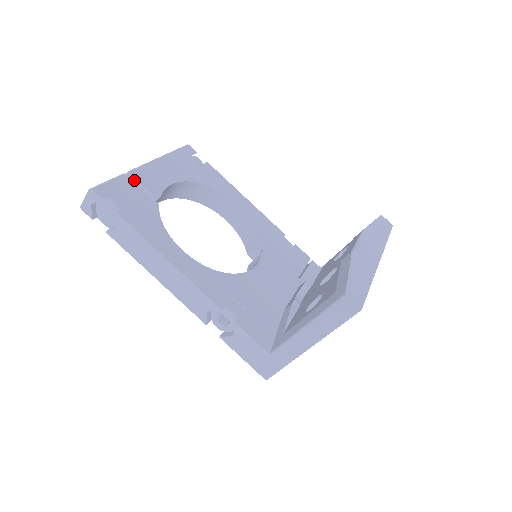
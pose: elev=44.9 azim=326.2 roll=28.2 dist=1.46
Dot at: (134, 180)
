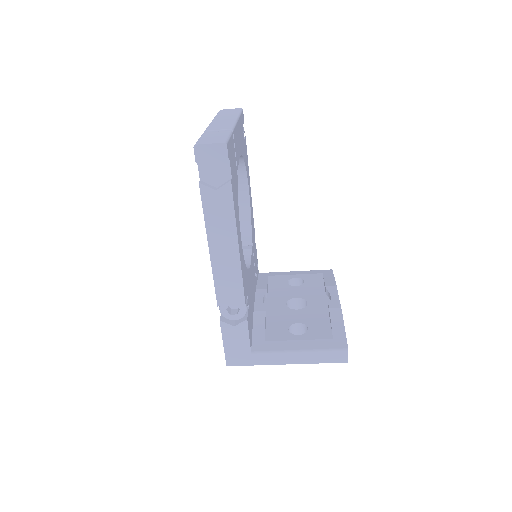
Dot at: occluded
